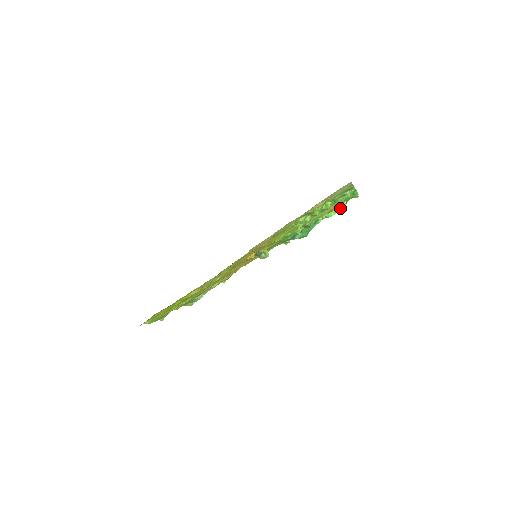
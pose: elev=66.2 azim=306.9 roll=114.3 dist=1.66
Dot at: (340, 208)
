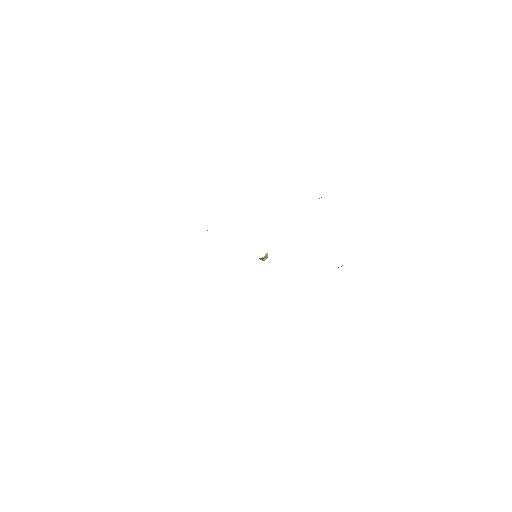
Dot at: occluded
